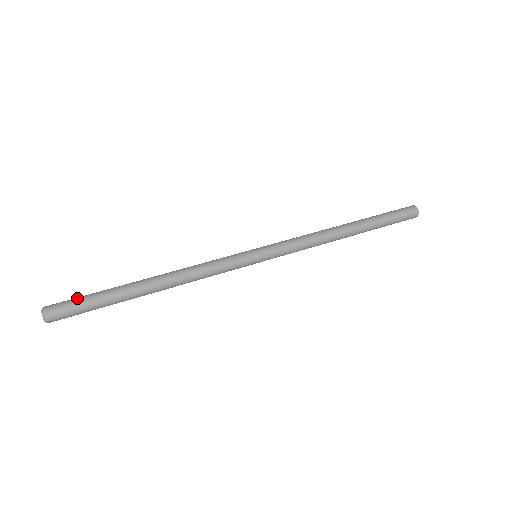
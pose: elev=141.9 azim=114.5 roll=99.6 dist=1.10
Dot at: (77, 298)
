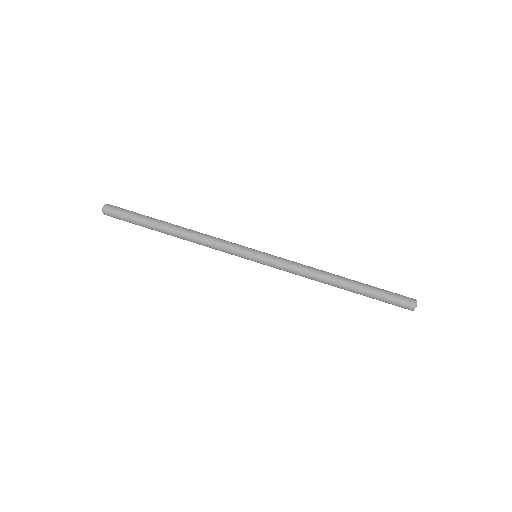
Dot at: (128, 210)
